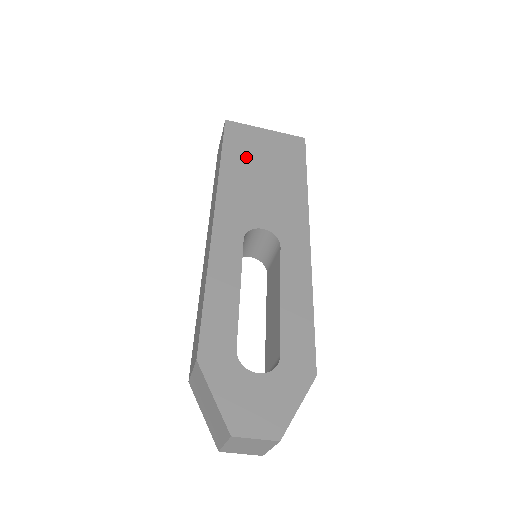
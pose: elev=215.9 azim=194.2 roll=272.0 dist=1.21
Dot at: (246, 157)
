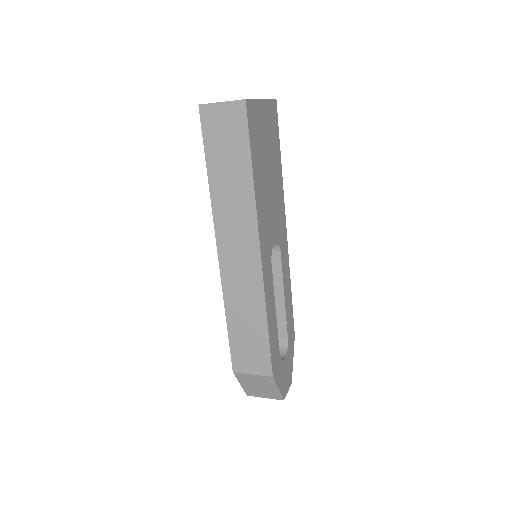
Dot at: (261, 158)
